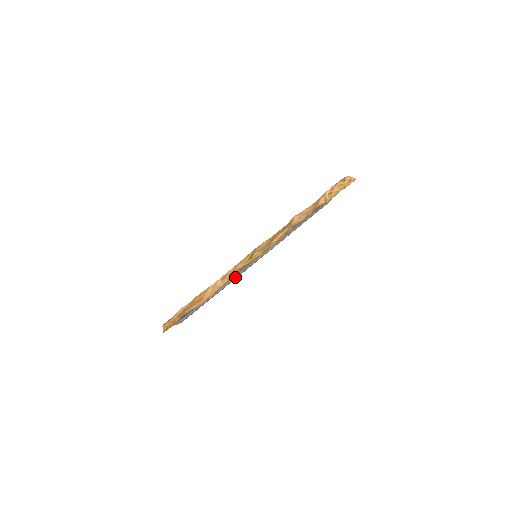
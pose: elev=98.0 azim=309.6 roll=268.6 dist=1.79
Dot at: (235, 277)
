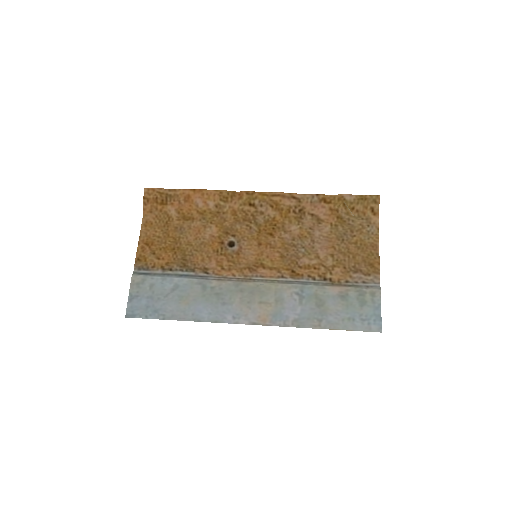
Dot at: (220, 295)
